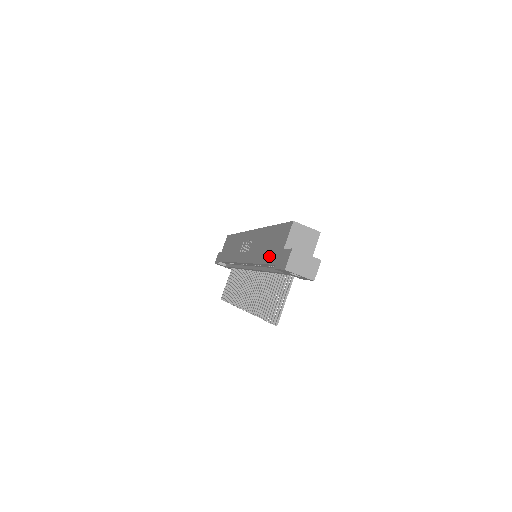
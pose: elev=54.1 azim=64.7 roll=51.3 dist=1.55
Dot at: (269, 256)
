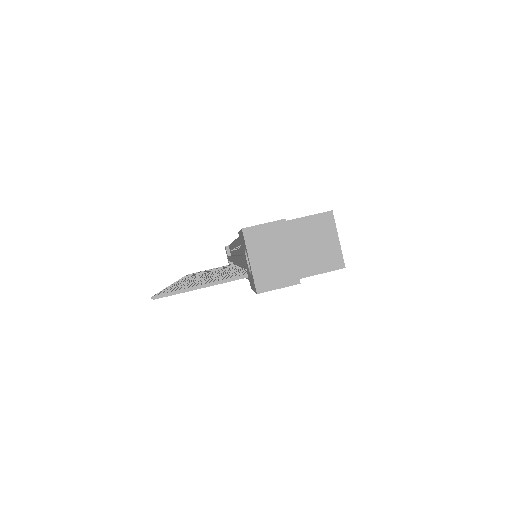
Dot at: occluded
